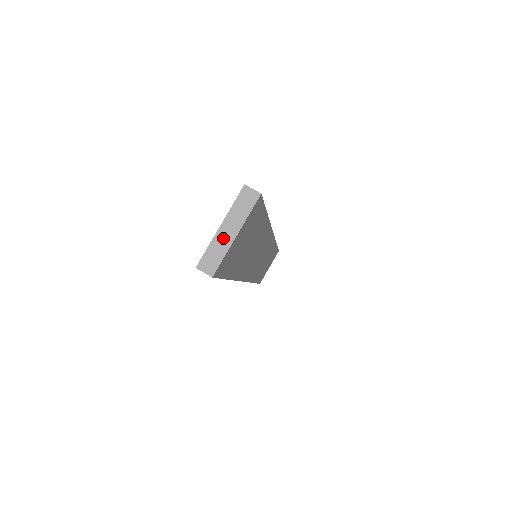
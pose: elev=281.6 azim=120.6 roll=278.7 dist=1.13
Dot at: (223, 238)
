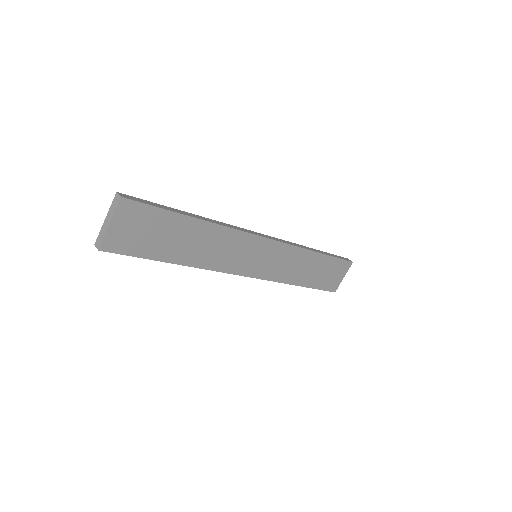
Dot at: (105, 226)
